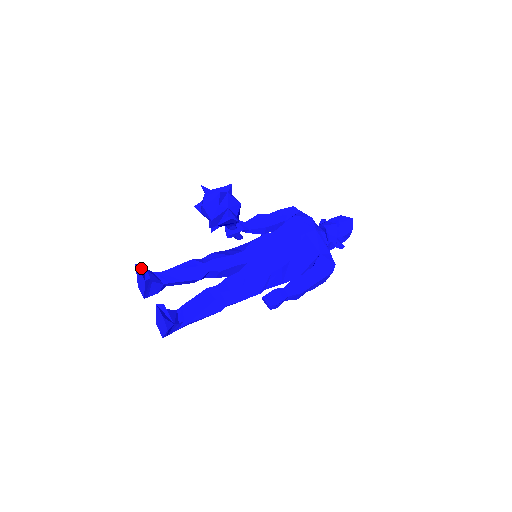
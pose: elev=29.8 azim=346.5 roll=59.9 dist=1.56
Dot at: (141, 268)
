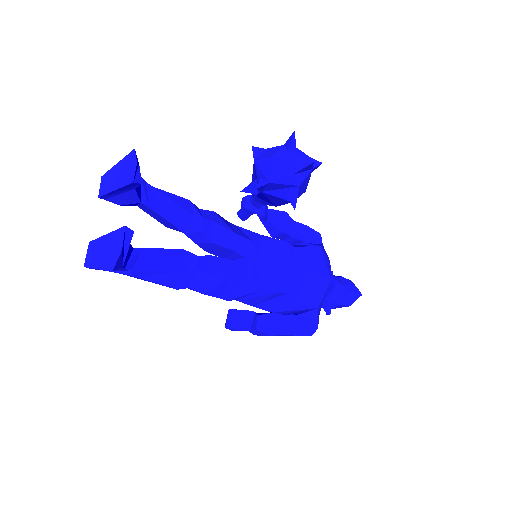
Dot at: occluded
